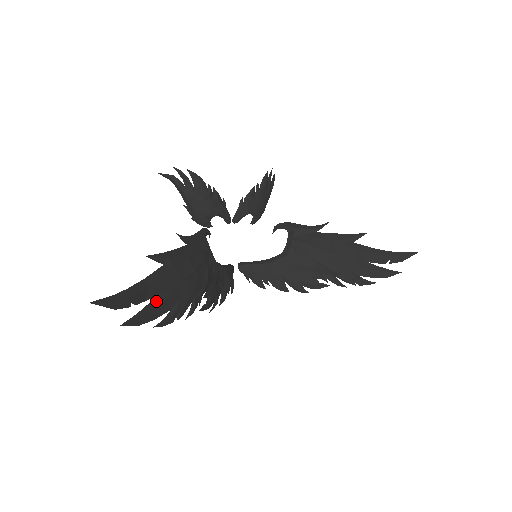
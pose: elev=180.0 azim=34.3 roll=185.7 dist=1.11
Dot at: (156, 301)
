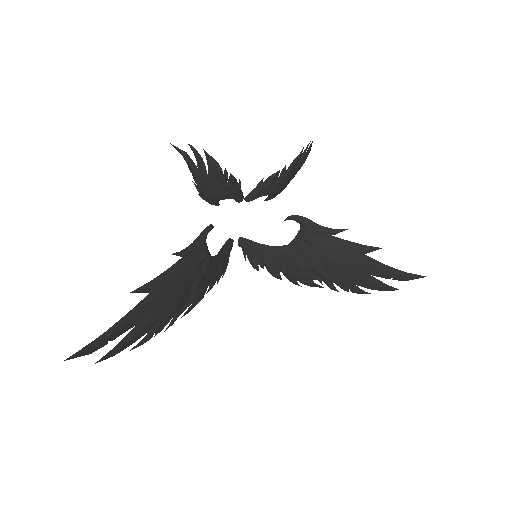
Dot at: (135, 330)
